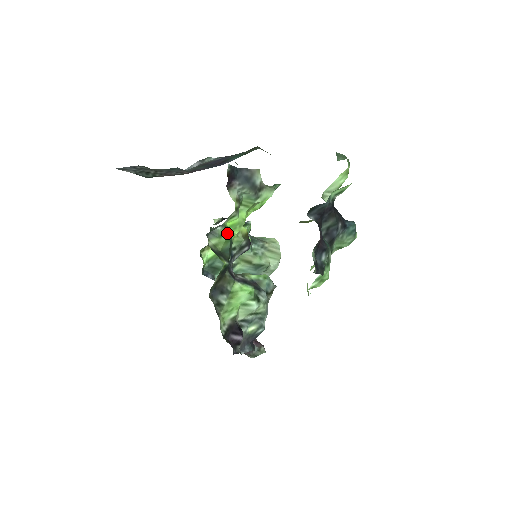
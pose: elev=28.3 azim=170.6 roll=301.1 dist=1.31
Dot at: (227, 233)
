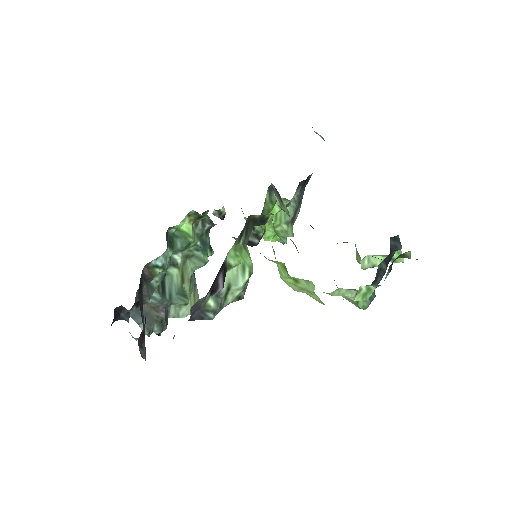
Dot at: (273, 207)
